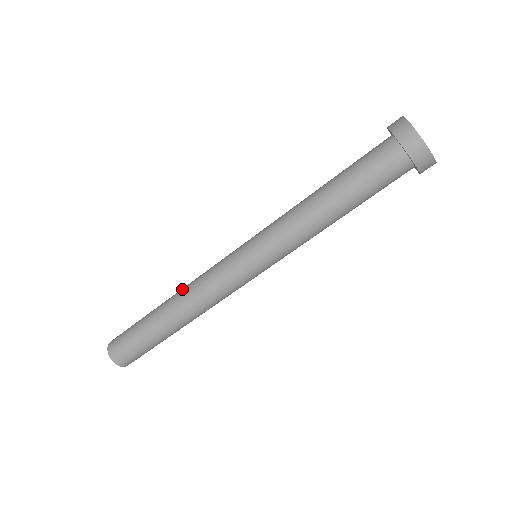
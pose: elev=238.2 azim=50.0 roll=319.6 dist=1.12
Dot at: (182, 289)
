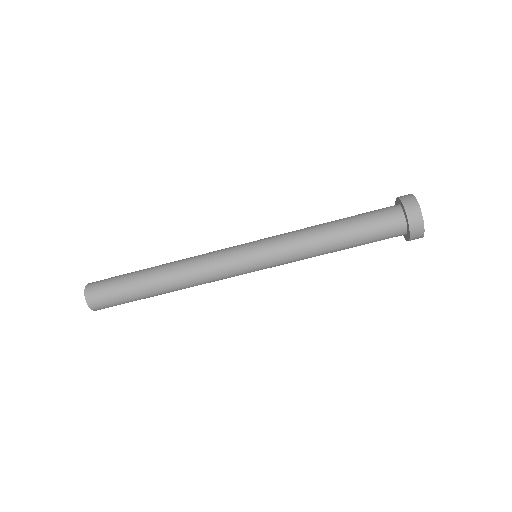
Dot at: occluded
